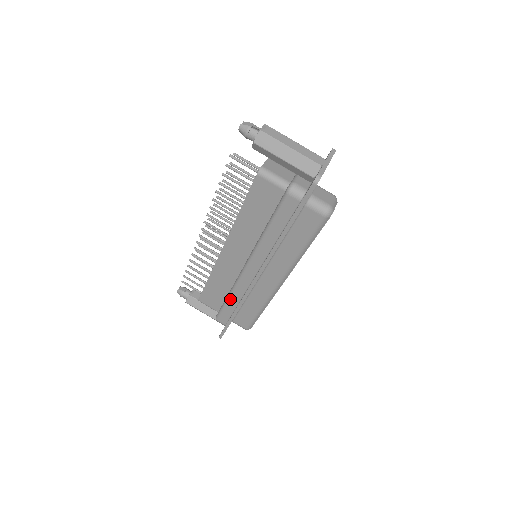
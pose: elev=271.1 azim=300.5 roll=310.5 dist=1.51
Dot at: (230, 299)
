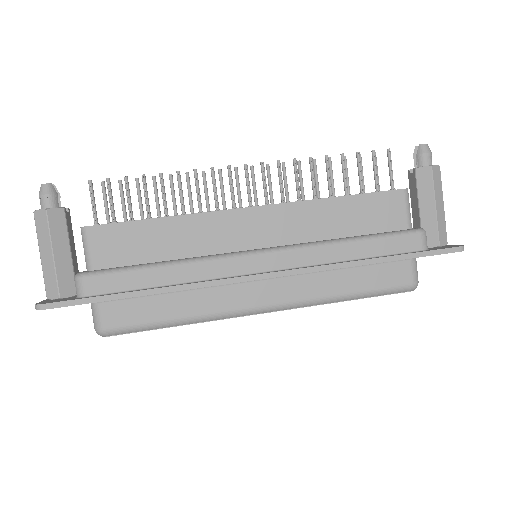
Dot at: (168, 268)
